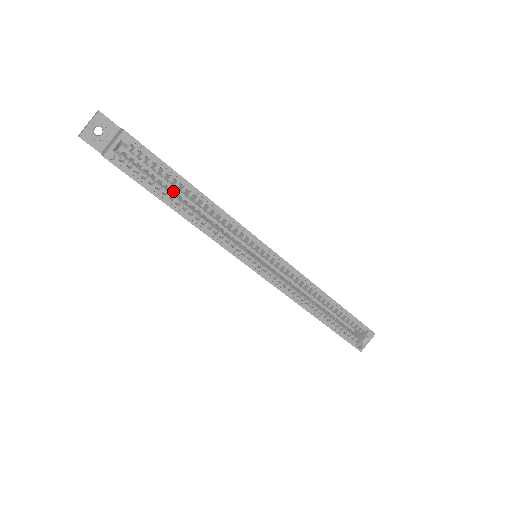
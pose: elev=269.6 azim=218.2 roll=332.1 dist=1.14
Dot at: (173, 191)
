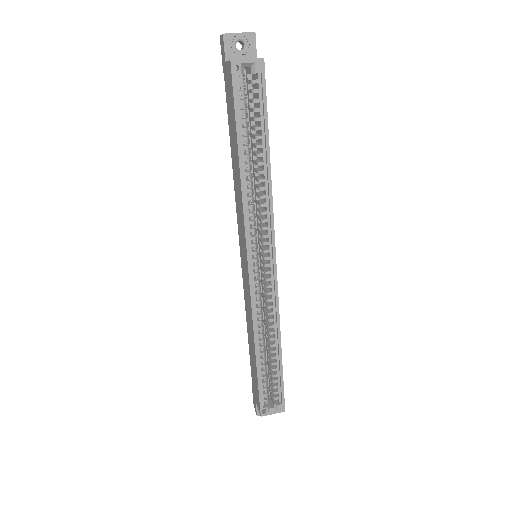
Dot at: occluded
